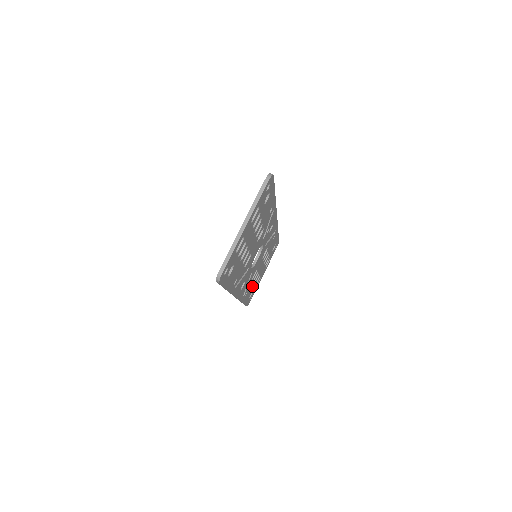
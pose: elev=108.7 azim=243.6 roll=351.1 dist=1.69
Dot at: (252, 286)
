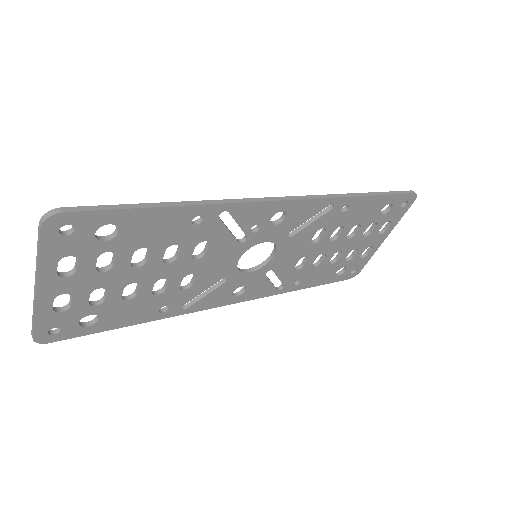
Dot at: (325, 267)
